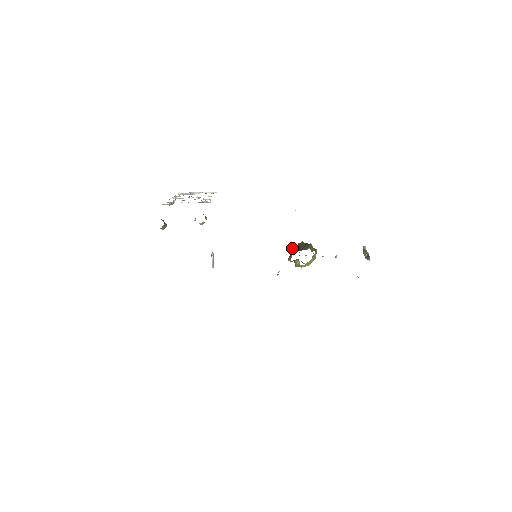
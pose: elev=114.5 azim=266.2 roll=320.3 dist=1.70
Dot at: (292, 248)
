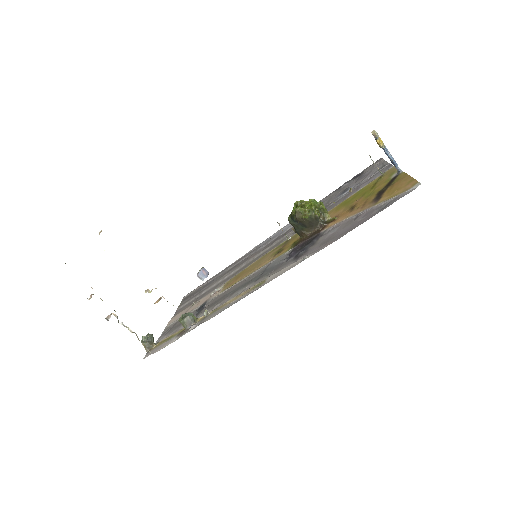
Dot at: occluded
